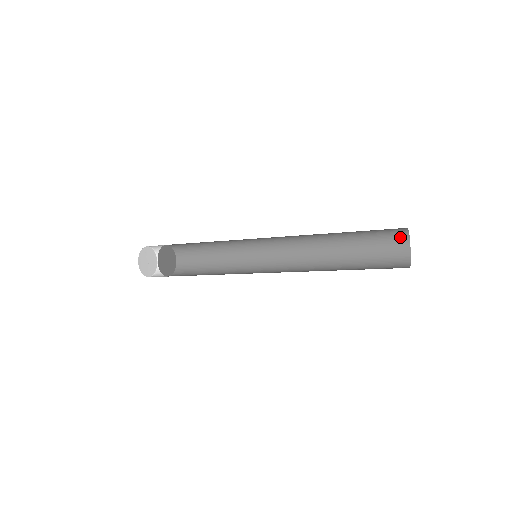
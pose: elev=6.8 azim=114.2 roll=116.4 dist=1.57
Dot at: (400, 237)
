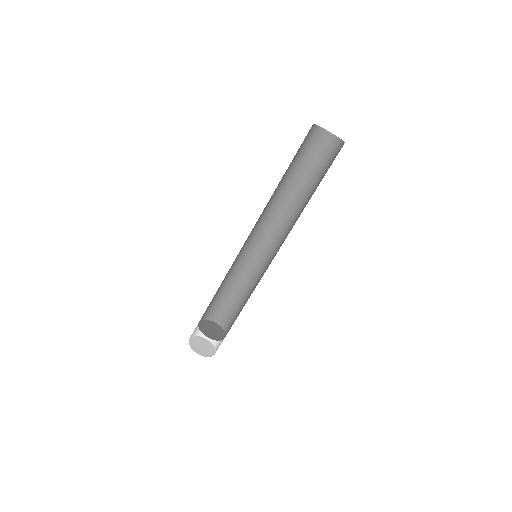
Dot at: (320, 136)
